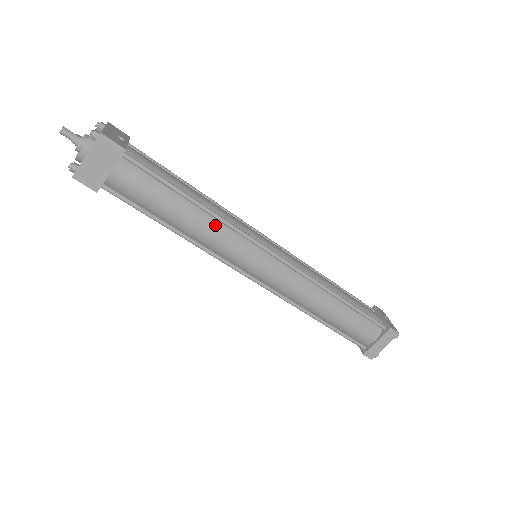
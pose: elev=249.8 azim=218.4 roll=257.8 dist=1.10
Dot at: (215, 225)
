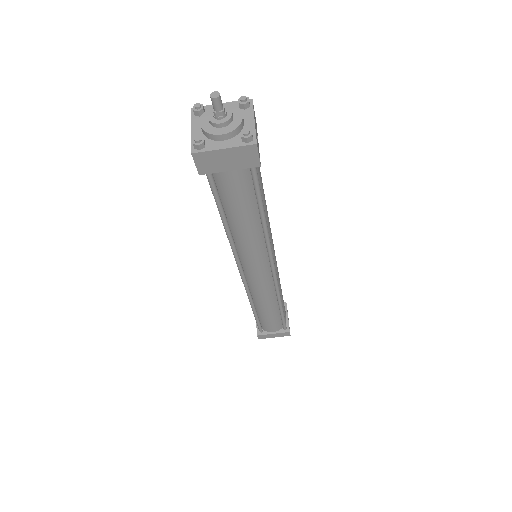
Dot at: (259, 238)
